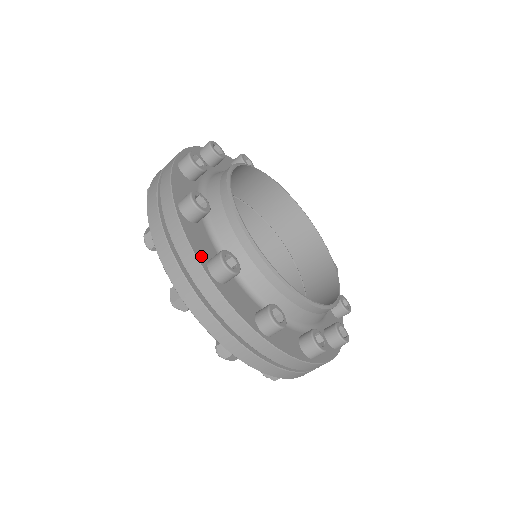
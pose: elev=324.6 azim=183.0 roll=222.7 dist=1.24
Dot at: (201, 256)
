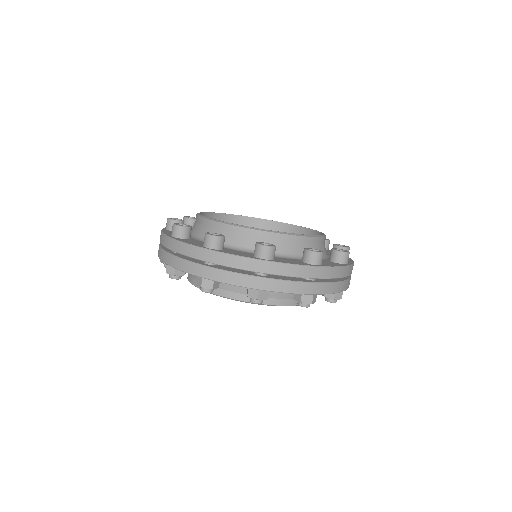
Dot at: occluded
